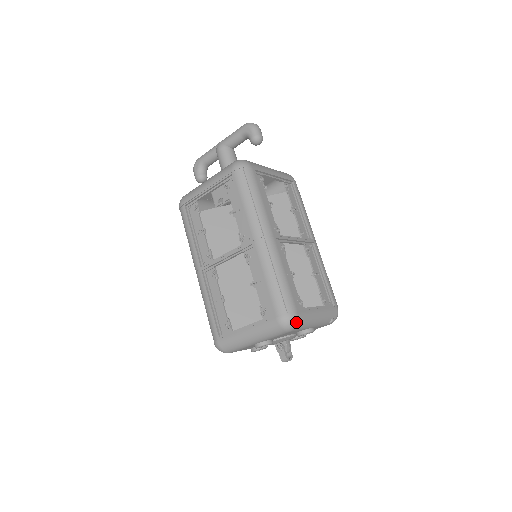
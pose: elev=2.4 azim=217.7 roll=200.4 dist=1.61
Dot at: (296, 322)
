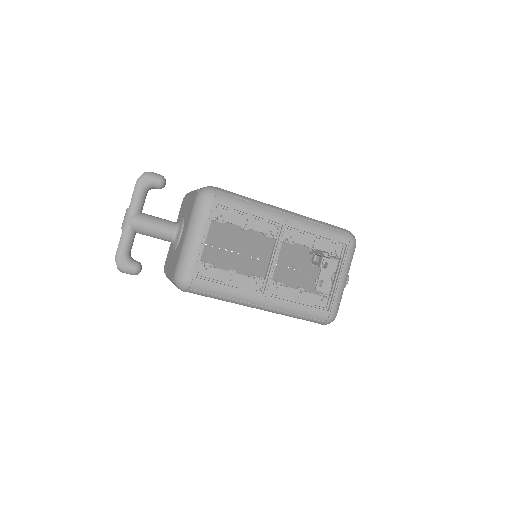
Dot at: occluded
